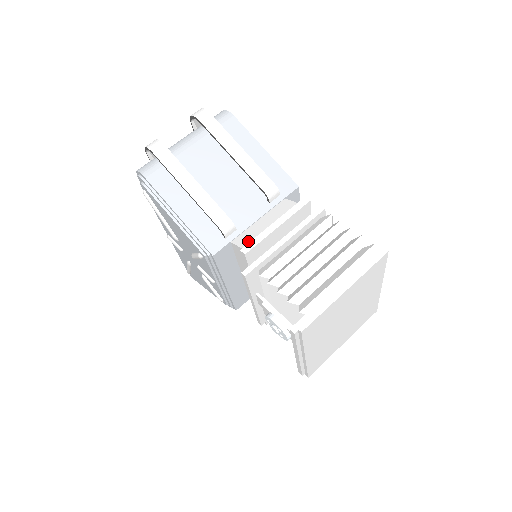
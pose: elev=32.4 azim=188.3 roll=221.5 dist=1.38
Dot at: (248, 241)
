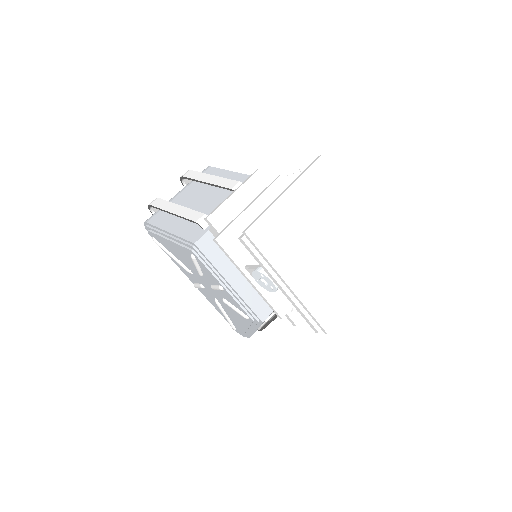
Dot at: occluded
